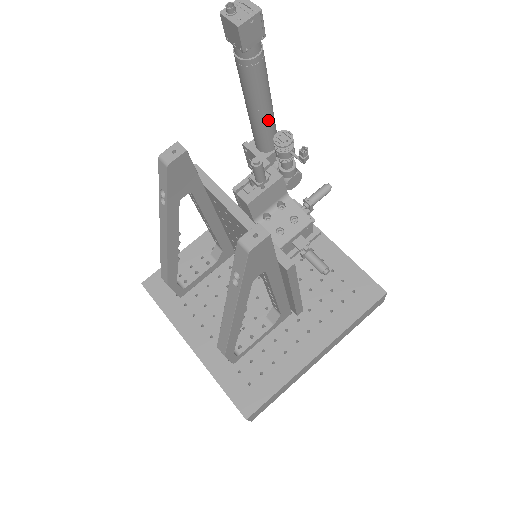
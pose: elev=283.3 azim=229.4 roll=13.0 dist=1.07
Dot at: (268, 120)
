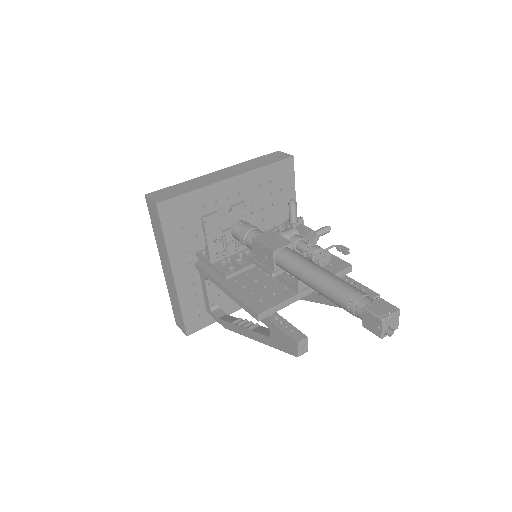
Dot at: occluded
